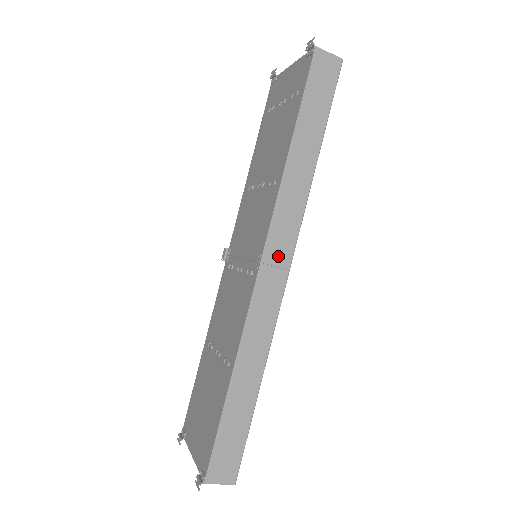
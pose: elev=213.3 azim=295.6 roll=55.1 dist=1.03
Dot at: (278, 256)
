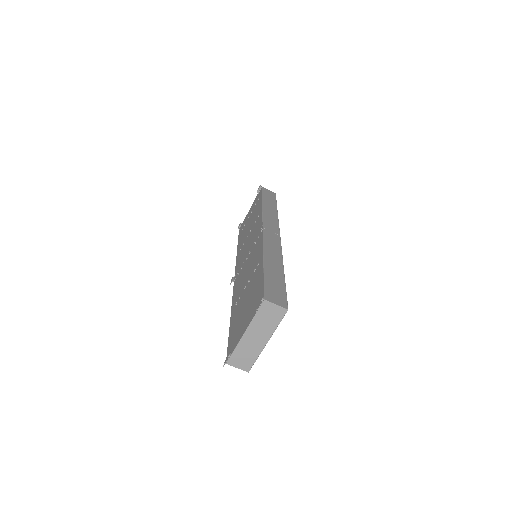
Dot at: (271, 229)
